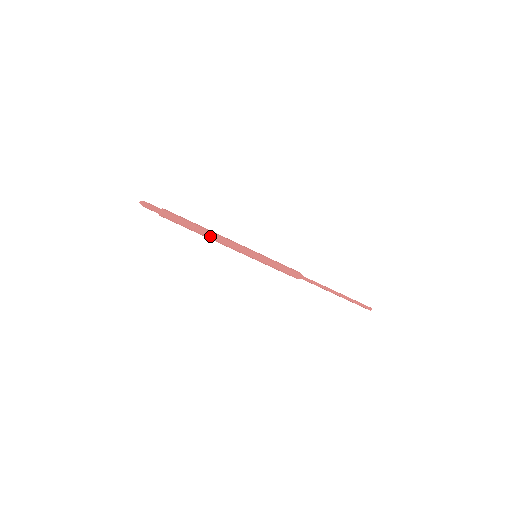
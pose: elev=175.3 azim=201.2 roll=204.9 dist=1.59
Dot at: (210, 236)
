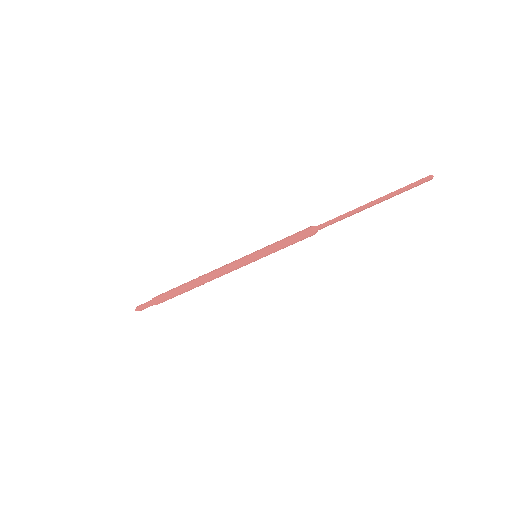
Dot at: (202, 281)
